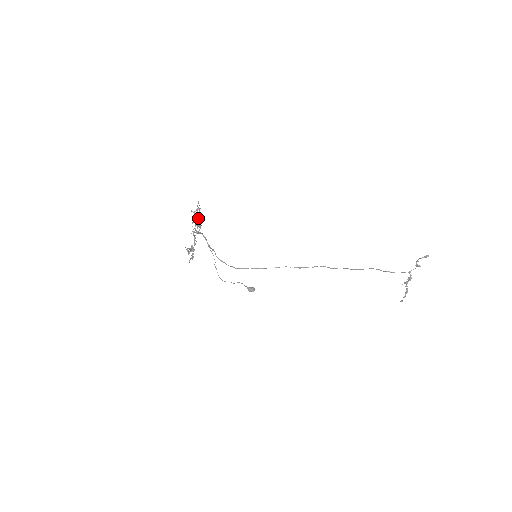
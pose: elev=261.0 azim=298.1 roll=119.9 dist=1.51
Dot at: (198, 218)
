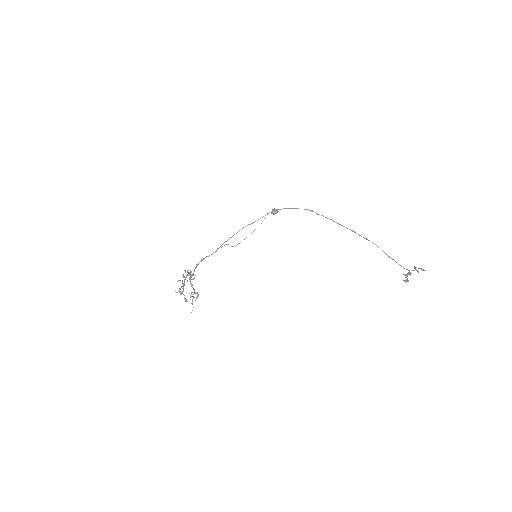
Dot at: occluded
